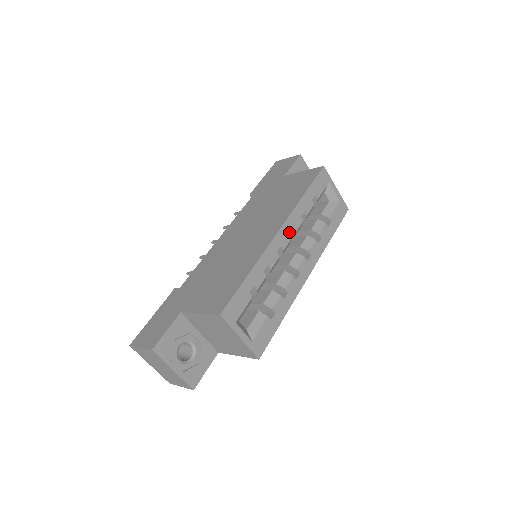
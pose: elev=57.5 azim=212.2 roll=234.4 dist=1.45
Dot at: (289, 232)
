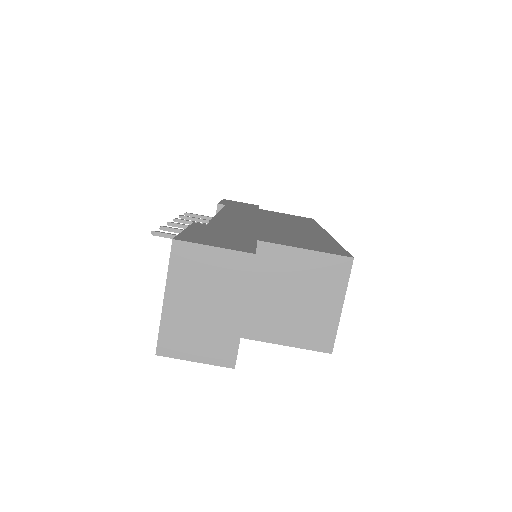
Dot at: occluded
